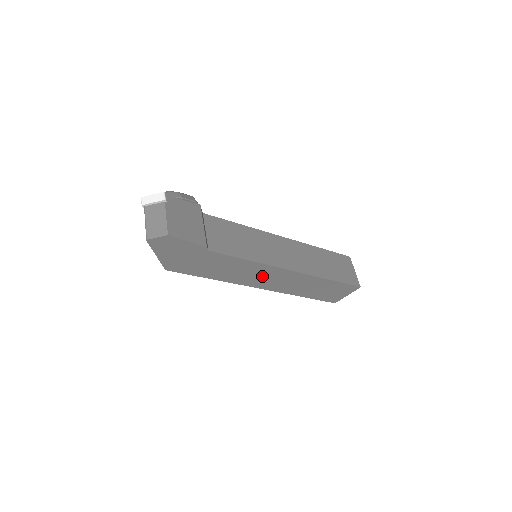
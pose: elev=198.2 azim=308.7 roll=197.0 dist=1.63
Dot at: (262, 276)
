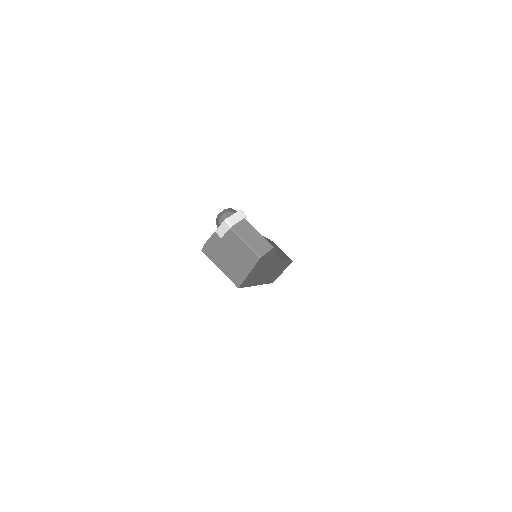
Dot at: (270, 271)
